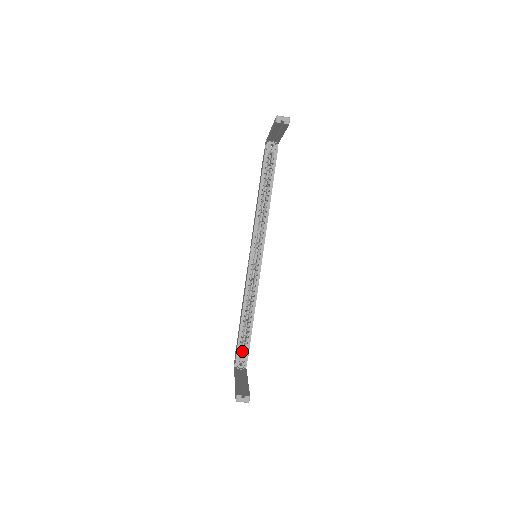
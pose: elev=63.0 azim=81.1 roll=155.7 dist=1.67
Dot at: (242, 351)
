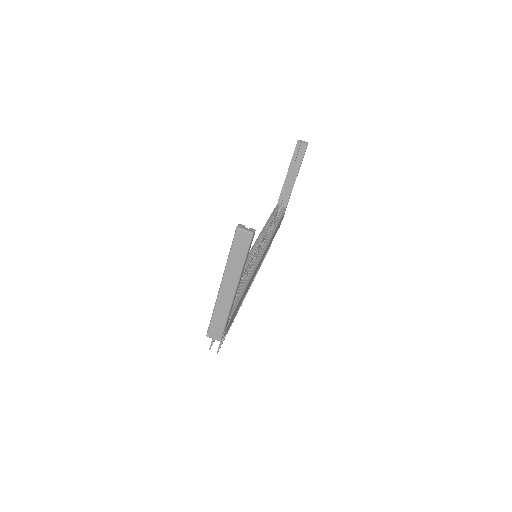
Dot at: occluded
